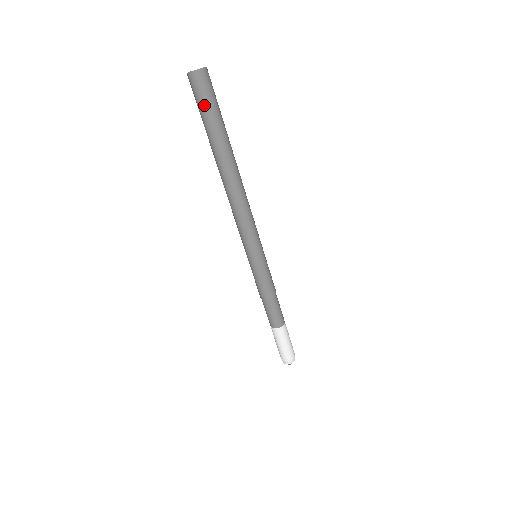
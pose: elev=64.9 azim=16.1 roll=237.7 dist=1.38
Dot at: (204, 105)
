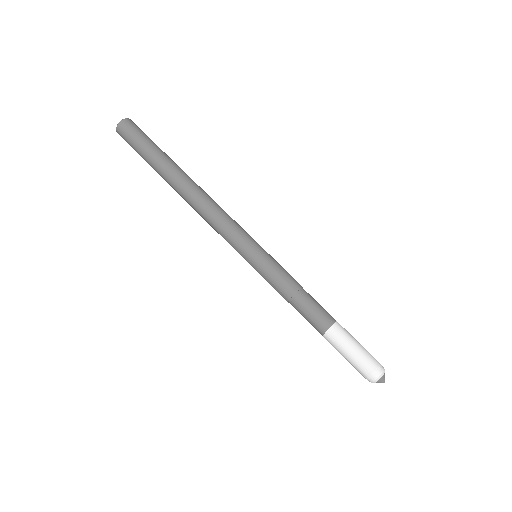
Dot at: (144, 136)
